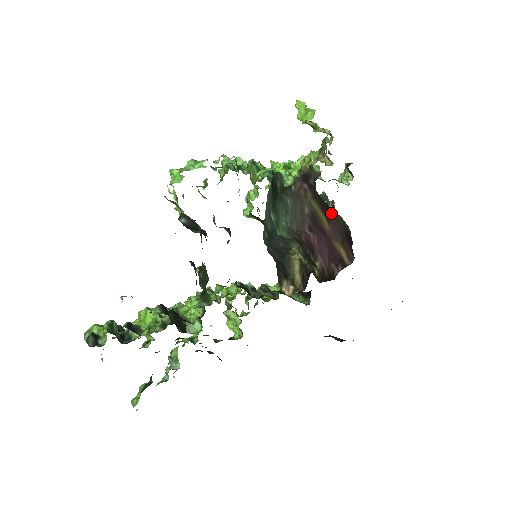
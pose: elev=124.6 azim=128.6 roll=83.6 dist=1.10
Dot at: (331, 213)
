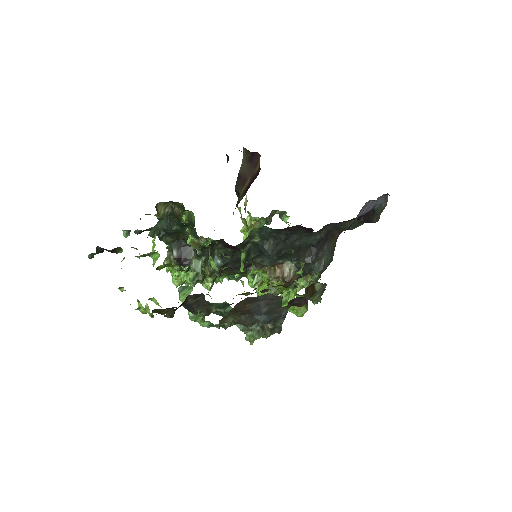
Dot at: (242, 175)
